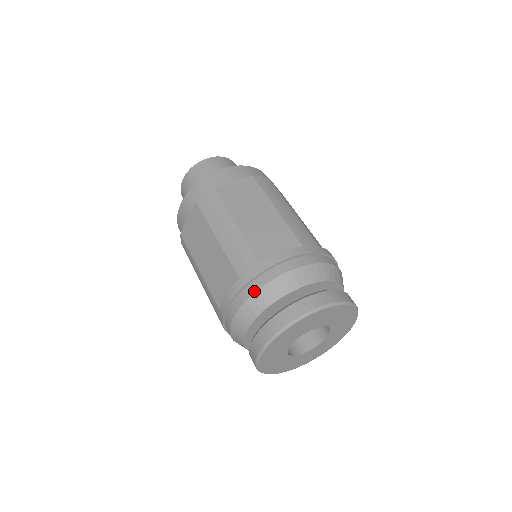
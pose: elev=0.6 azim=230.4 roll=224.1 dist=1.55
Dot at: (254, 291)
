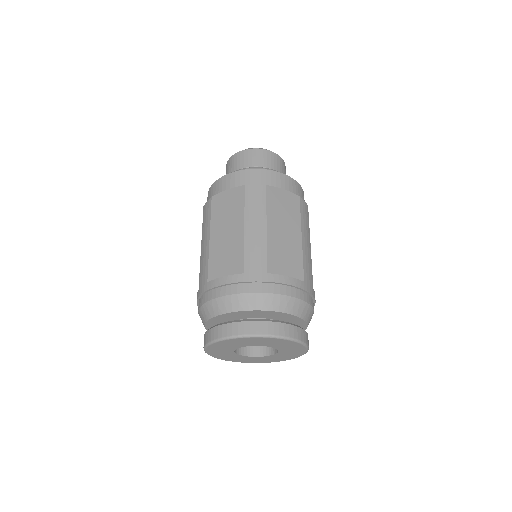
Dot at: (201, 305)
